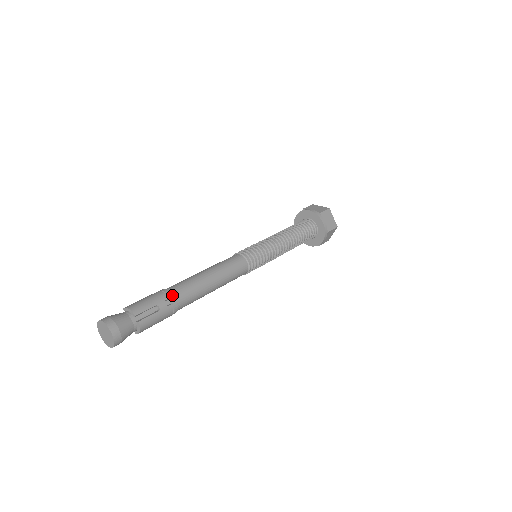
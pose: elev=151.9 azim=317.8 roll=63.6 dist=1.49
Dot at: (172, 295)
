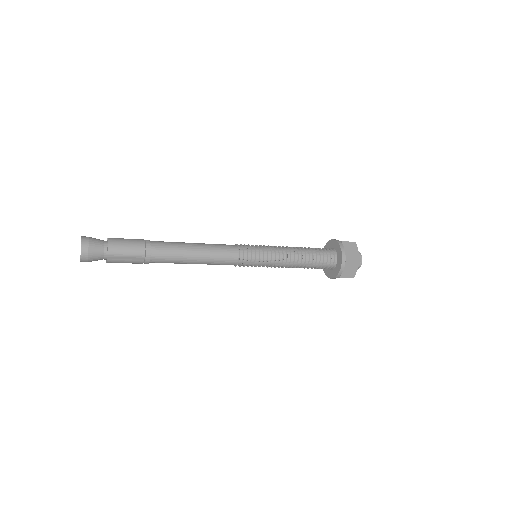
Dot at: occluded
